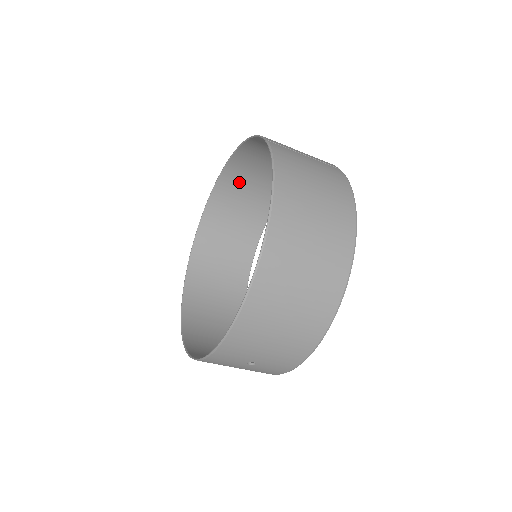
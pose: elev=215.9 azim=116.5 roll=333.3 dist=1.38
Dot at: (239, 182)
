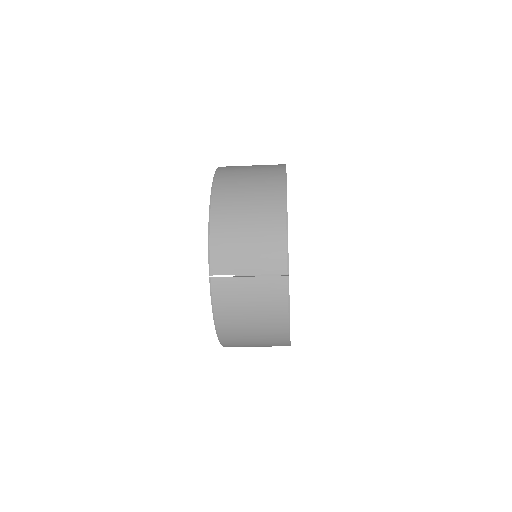
Dot at: occluded
